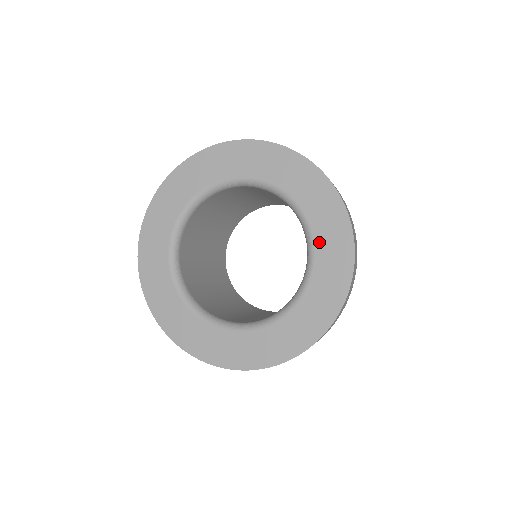
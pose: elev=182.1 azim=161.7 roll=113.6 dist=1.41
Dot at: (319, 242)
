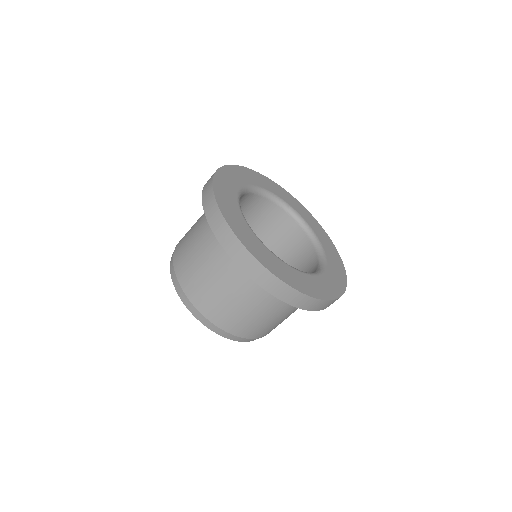
Dot at: (317, 233)
